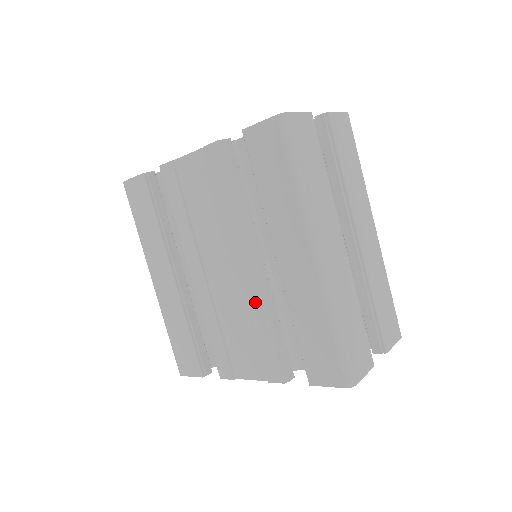
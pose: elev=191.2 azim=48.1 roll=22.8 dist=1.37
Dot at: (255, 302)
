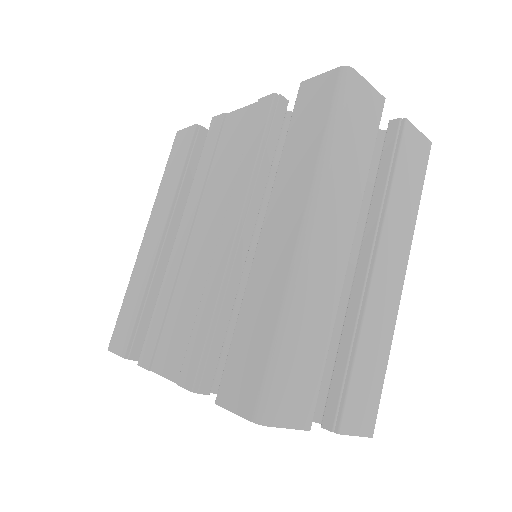
Dot at: (216, 277)
